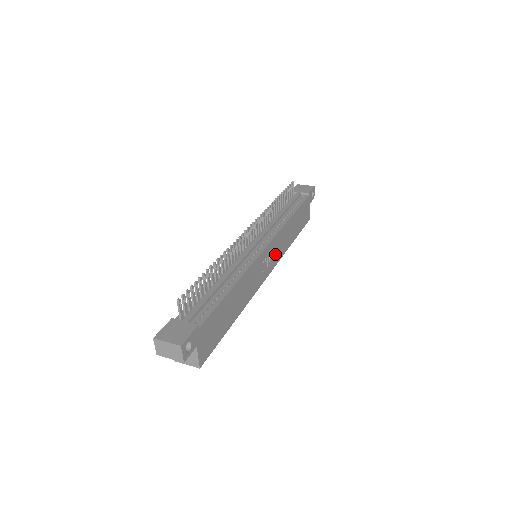
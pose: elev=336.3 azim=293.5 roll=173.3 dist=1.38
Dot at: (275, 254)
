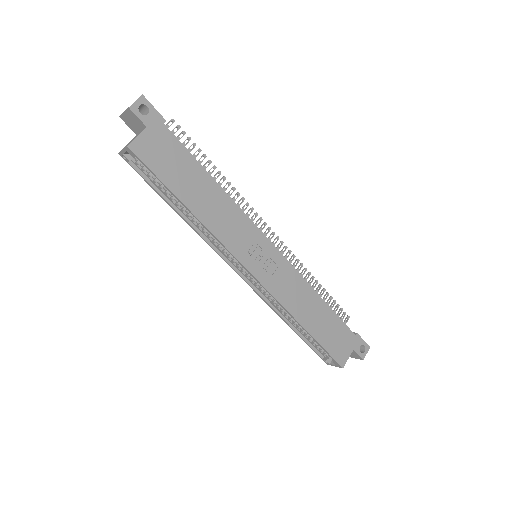
Dot at: (274, 277)
